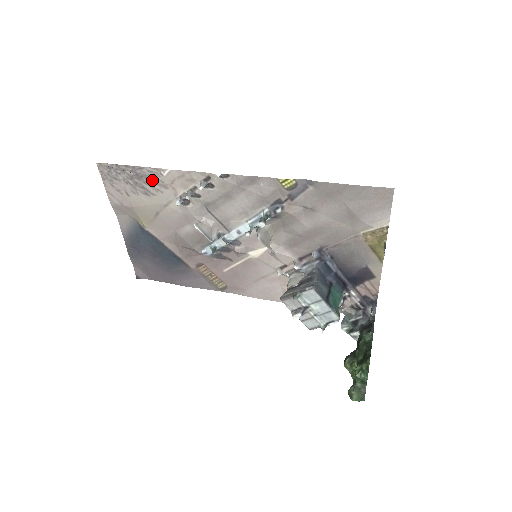
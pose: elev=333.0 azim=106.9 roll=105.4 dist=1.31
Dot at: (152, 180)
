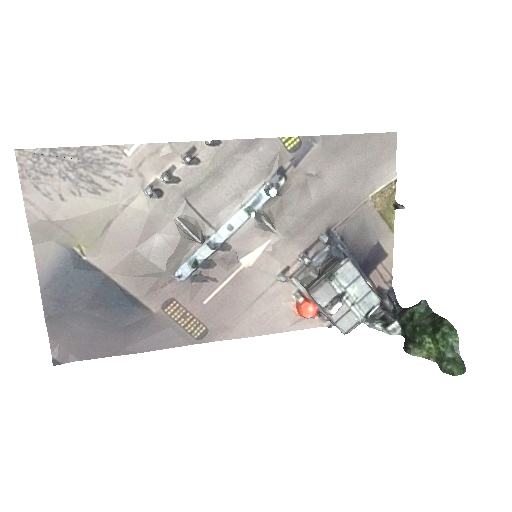
Dot at: (108, 166)
